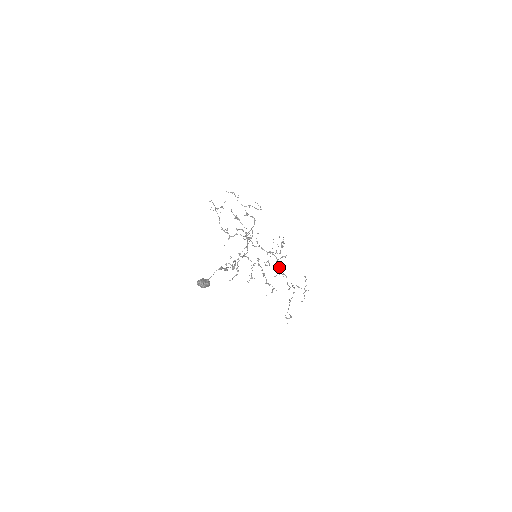
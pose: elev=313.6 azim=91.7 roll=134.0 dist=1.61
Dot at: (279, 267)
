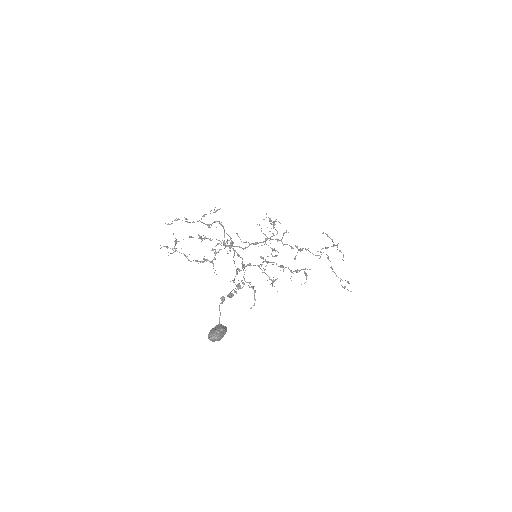
Dot at: occluded
